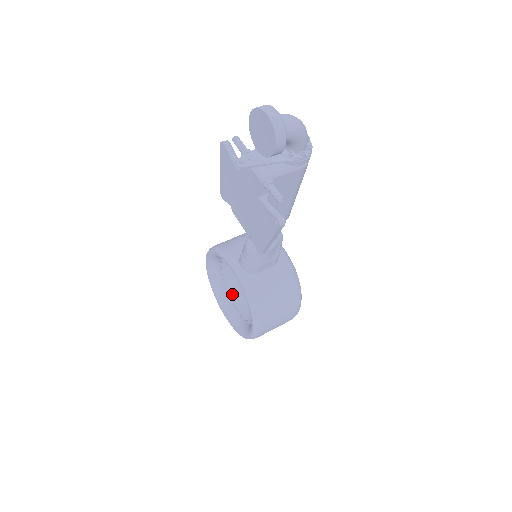
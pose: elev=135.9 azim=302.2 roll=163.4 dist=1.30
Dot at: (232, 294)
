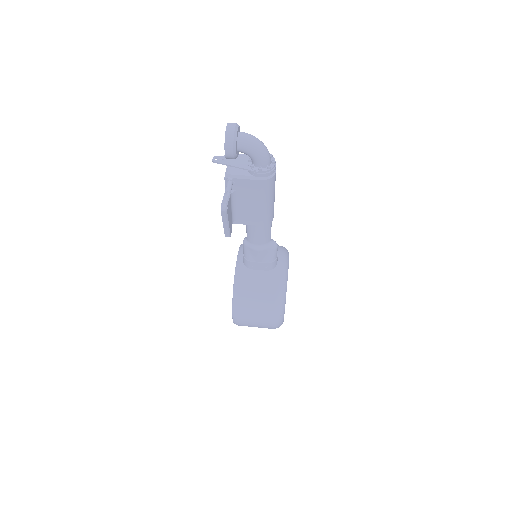
Dot at: occluded
